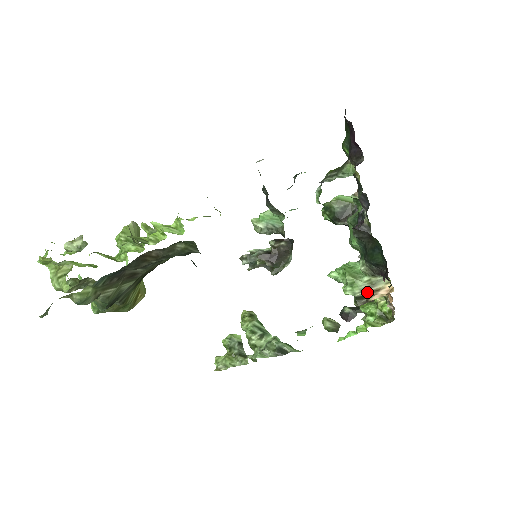
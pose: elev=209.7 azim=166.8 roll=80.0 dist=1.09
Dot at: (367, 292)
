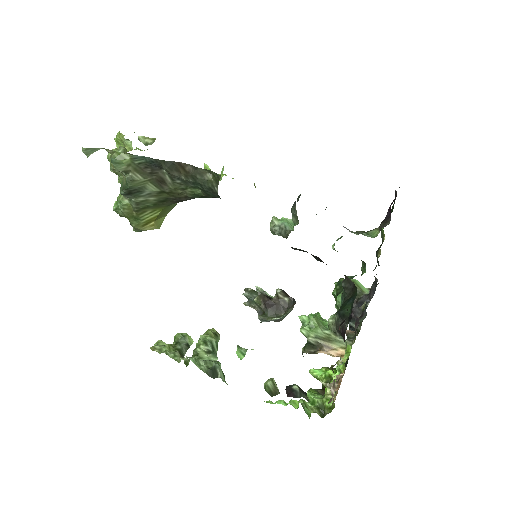
Dot at: (320, 342)
